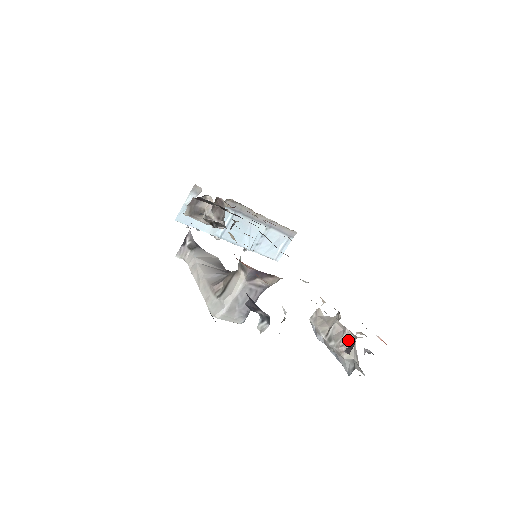
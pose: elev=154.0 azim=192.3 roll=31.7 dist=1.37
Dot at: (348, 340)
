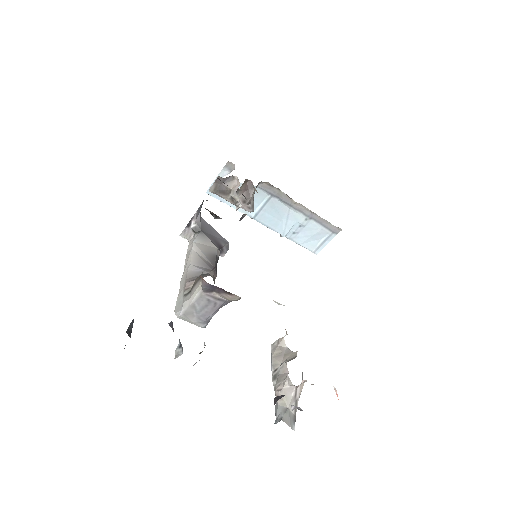
Dot at: (287, 386)
